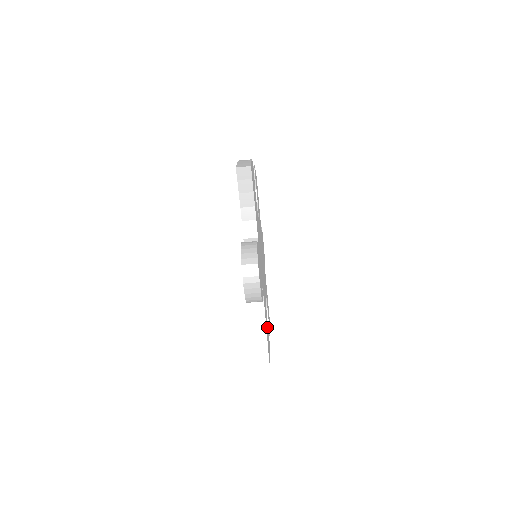
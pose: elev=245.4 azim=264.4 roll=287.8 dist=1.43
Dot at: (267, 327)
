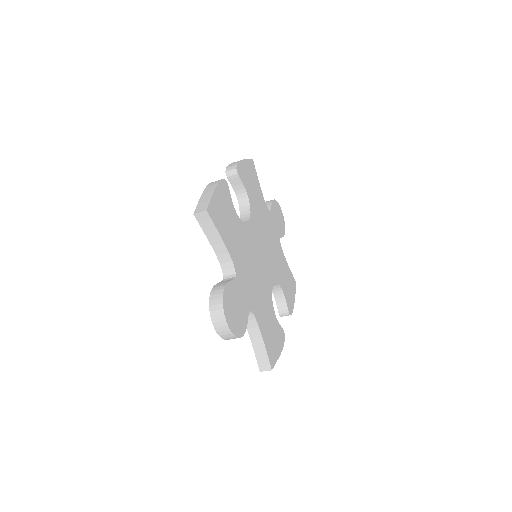
Dot at: (273, 327)
